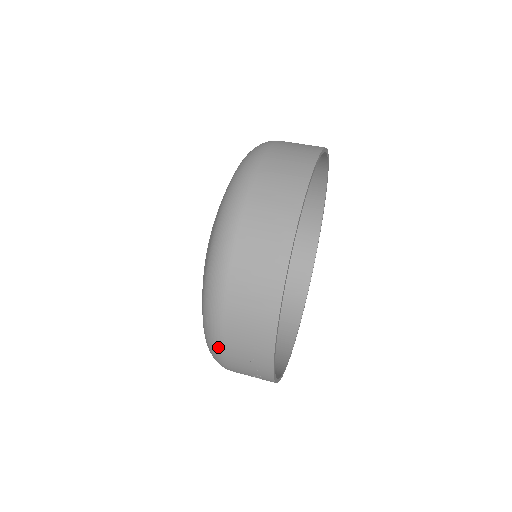
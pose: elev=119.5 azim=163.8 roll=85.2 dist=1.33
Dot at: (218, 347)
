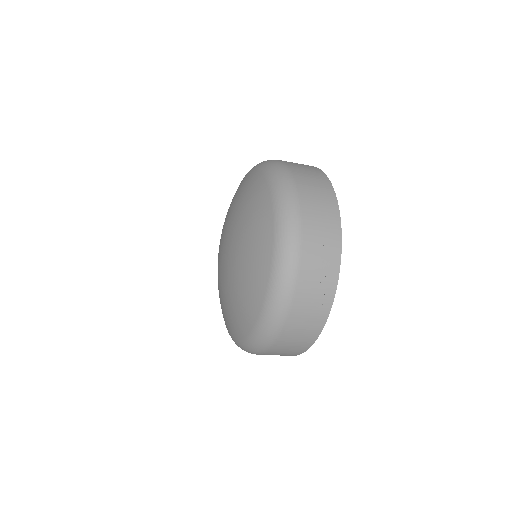
Dot at: (297, 224)
